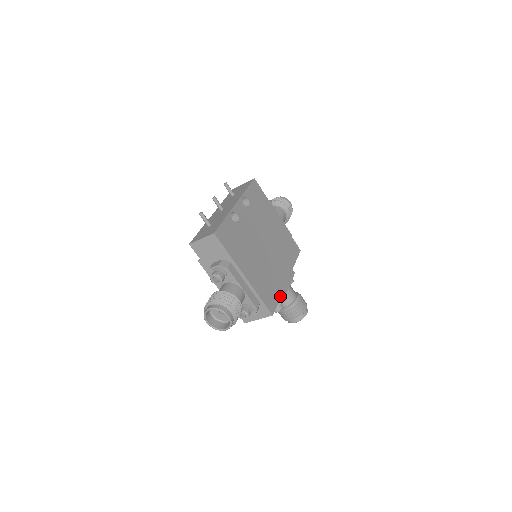
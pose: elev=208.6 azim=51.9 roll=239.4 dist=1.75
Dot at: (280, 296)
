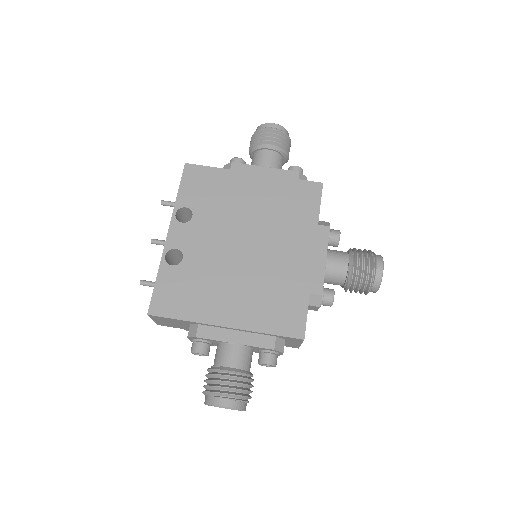
Dot at: (308, 296)
